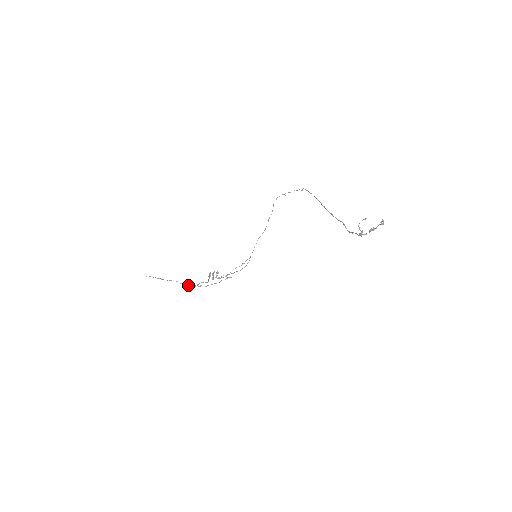
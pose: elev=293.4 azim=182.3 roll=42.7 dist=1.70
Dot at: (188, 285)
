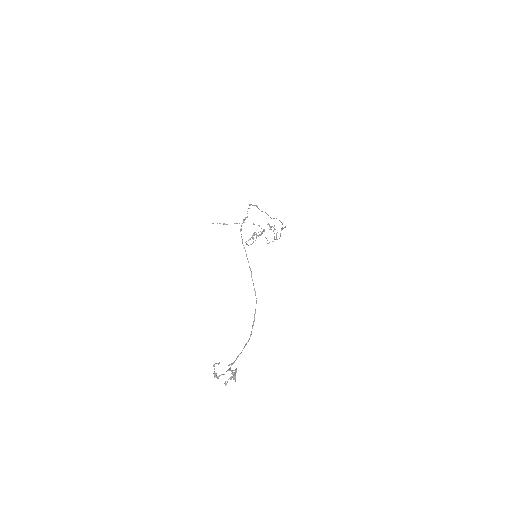
Dot at: occluded
